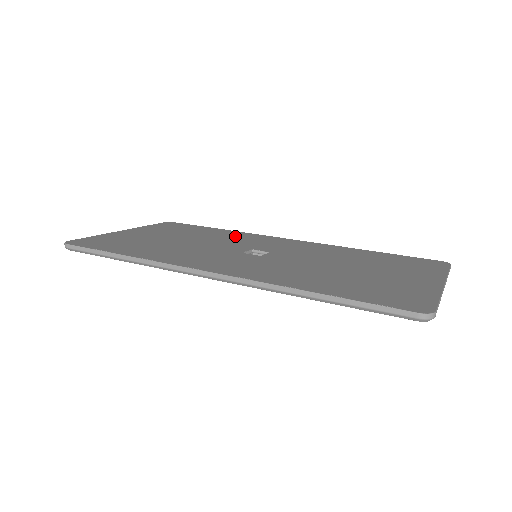
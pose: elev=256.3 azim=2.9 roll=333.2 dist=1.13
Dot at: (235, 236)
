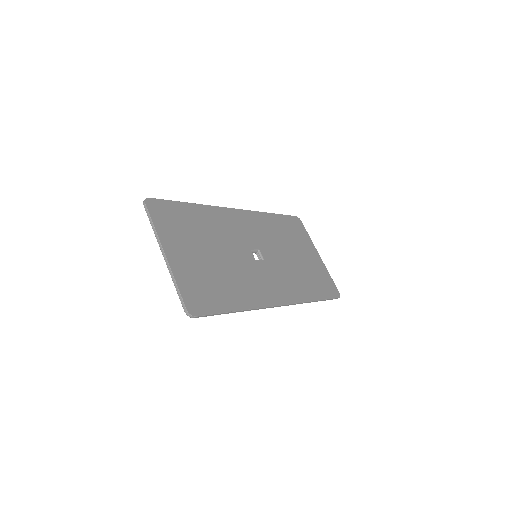
Dot at: (218, 222)
